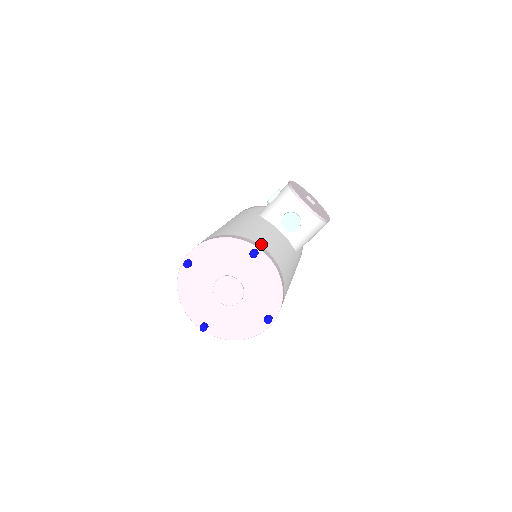
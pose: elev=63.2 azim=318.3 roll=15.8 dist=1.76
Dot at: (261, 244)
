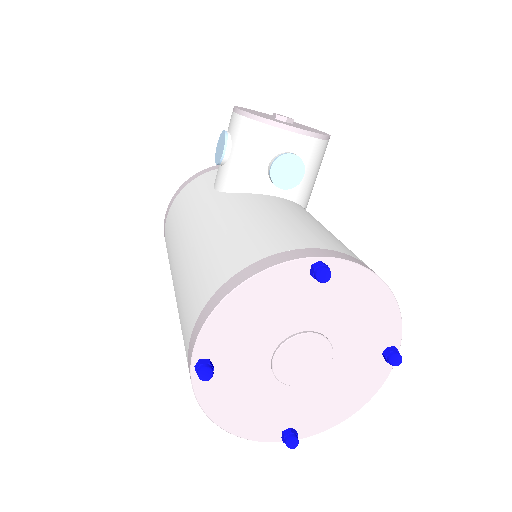
Dot at: (310, 244)
